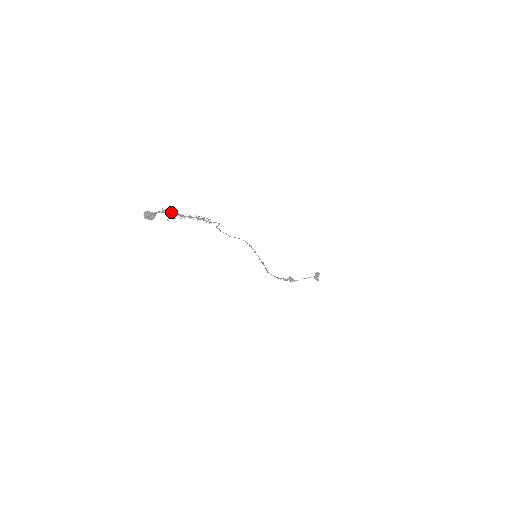
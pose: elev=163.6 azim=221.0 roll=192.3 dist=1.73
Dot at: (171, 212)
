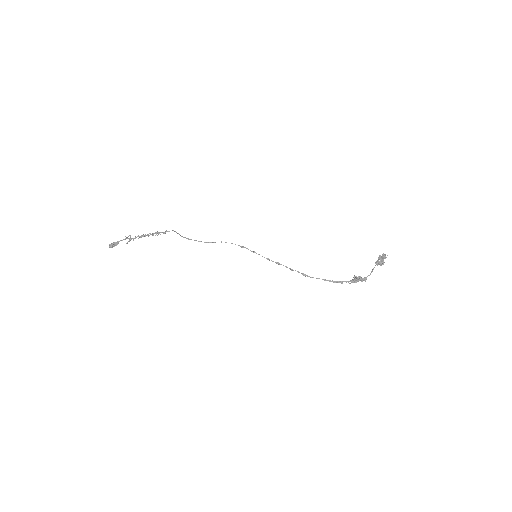
Dot at: occluded
